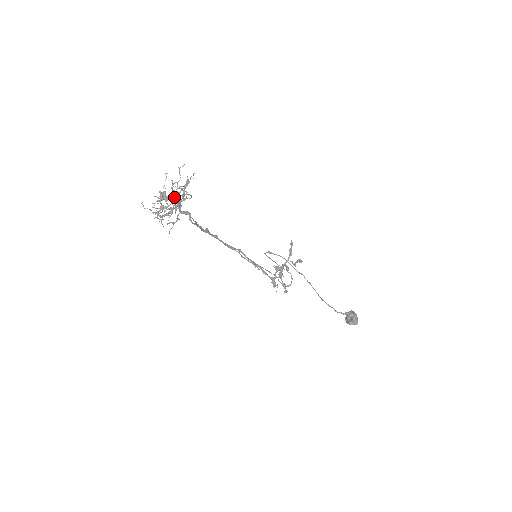
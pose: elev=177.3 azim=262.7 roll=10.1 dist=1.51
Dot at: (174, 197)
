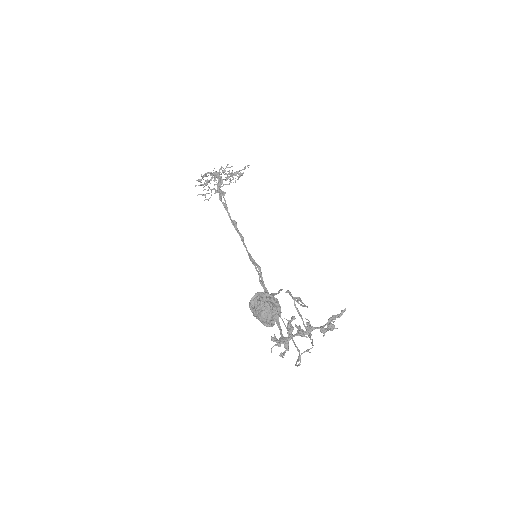
Dot at: occluded
